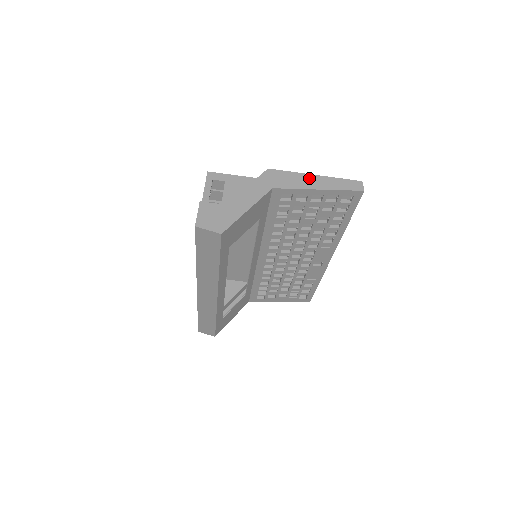
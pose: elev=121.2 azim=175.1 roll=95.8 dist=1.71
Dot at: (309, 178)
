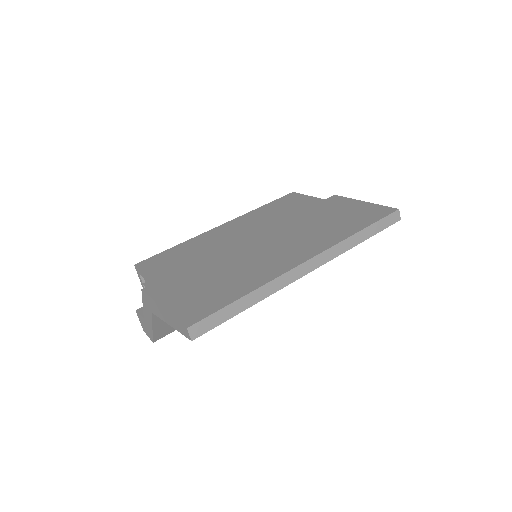
Dot at: (160, 310)
